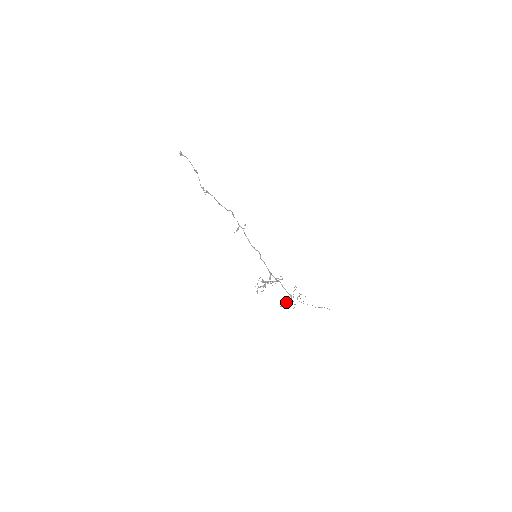
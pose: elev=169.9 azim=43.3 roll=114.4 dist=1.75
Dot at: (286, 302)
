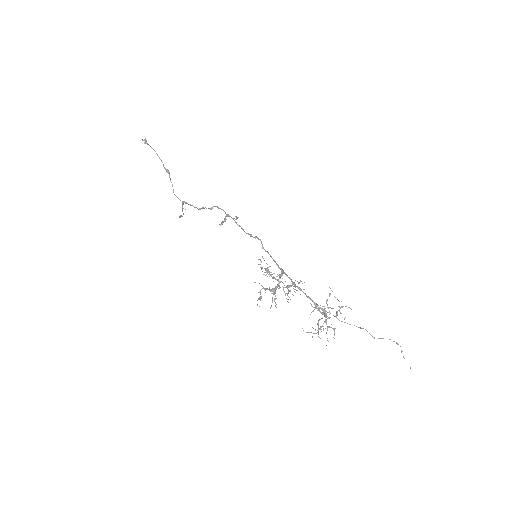
Dot at: occluded
